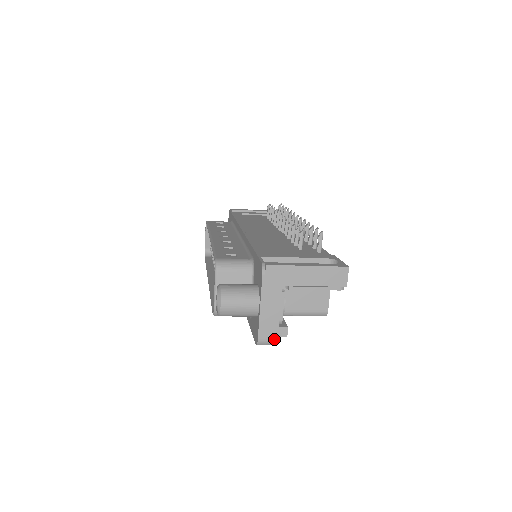
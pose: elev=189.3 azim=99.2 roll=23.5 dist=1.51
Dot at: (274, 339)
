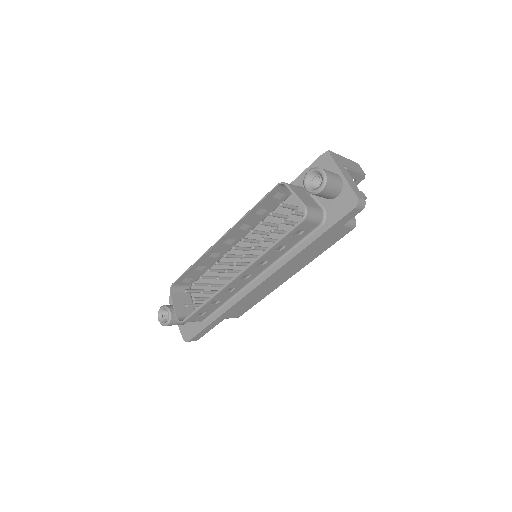
Dot at: (363, 198)
